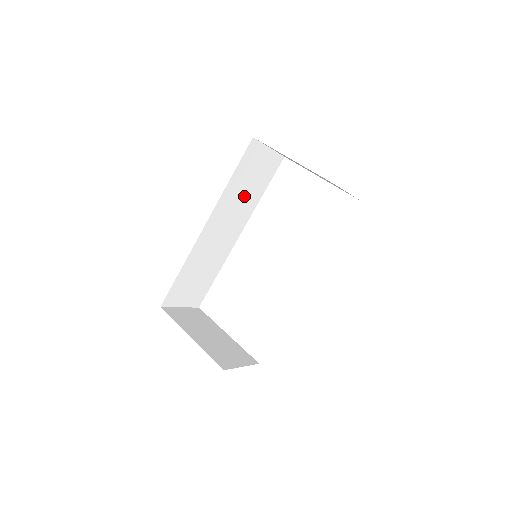
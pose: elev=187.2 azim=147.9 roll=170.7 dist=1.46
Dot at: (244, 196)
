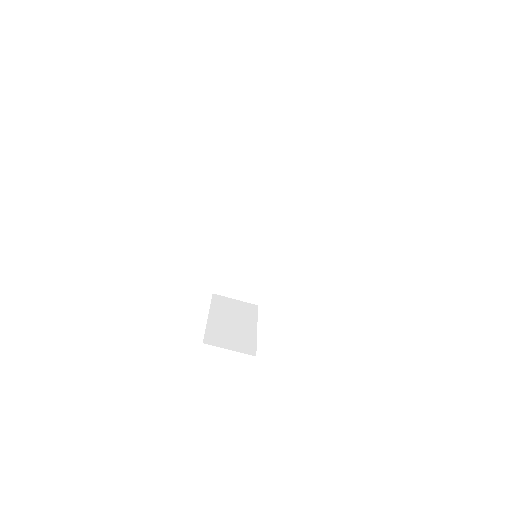
Dot at: (270, 206)
